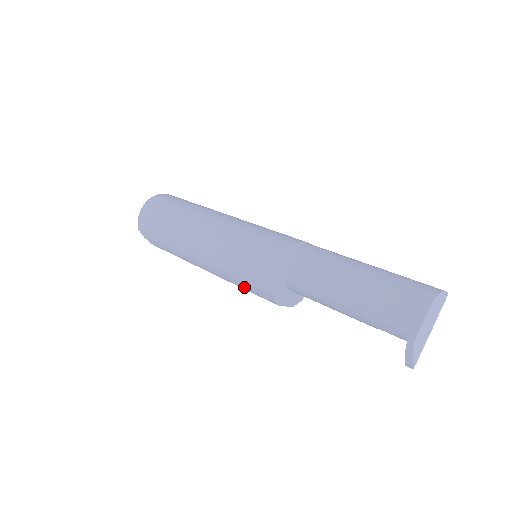
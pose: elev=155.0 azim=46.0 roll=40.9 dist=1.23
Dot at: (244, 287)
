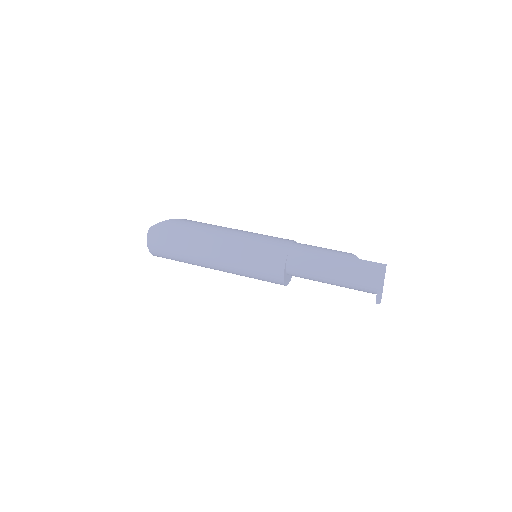
Dot at: occluded
